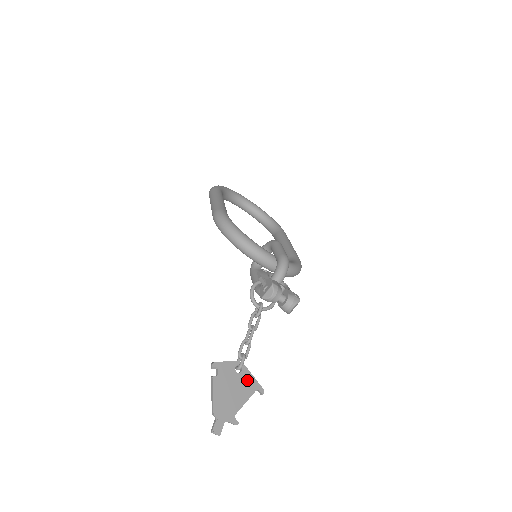
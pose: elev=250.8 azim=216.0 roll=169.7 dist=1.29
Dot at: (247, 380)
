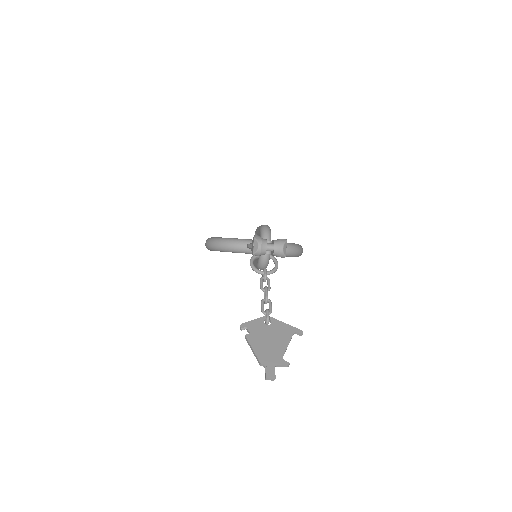
Dot at: (280, 328)
